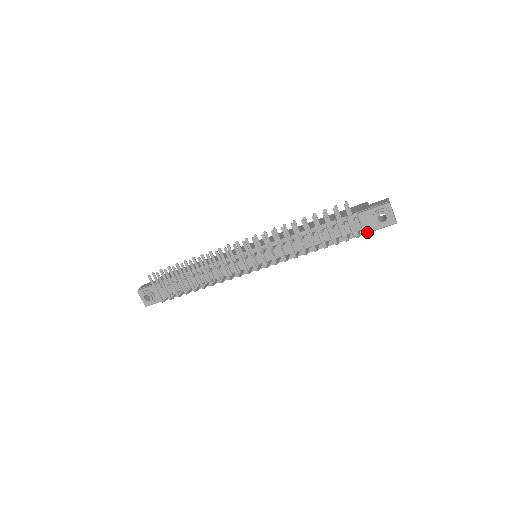
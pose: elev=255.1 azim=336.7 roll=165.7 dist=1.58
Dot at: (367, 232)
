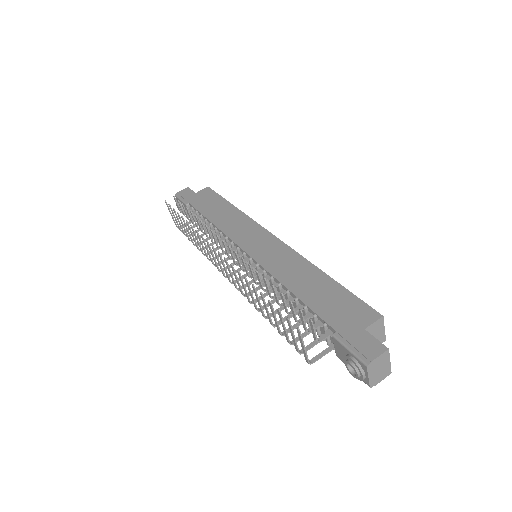
Dot at: (339, 358)
